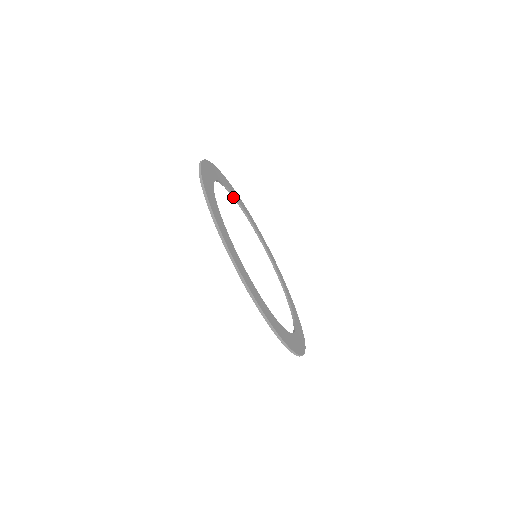
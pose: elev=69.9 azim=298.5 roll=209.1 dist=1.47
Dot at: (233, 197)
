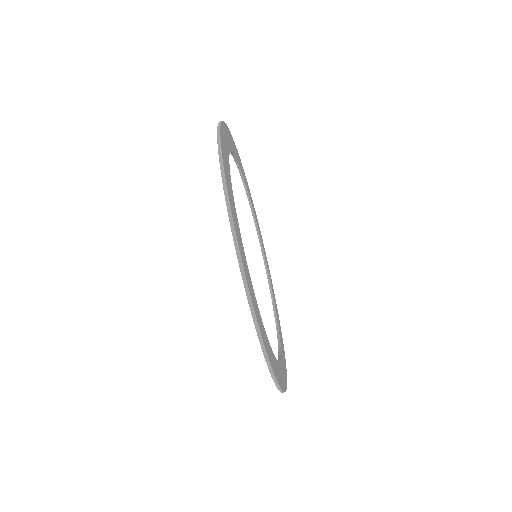
Dot at: (249, 203)
